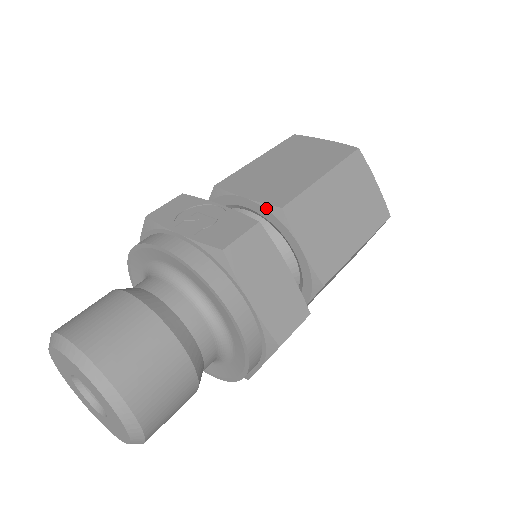
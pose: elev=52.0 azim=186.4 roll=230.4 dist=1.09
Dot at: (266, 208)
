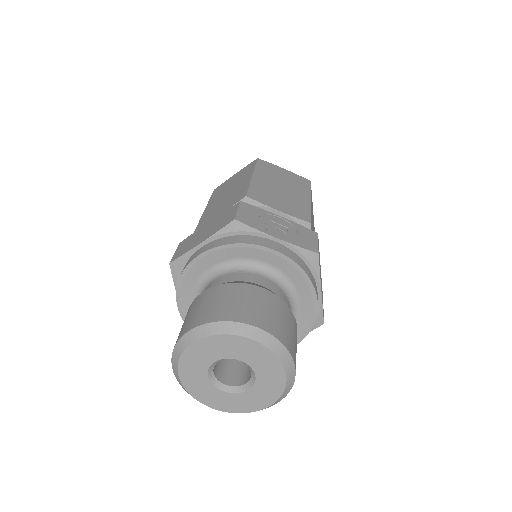
Dot at: (297, 221)
